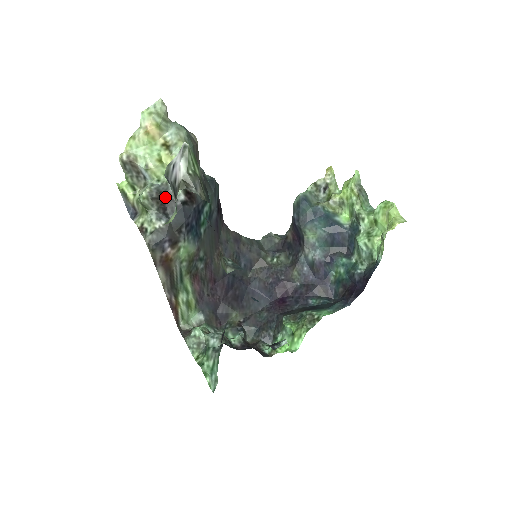
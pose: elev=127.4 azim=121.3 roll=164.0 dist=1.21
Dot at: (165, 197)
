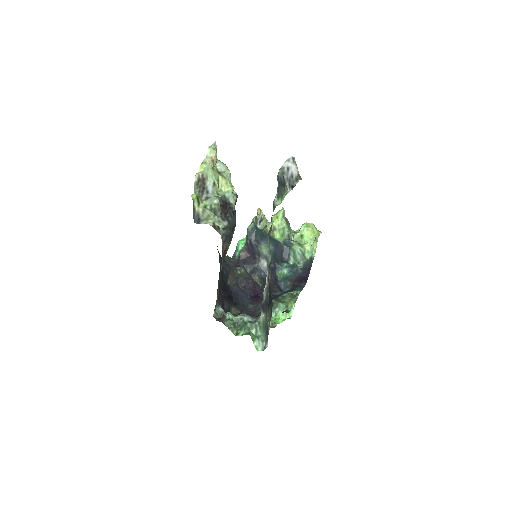
Dot at: (226, 205)
